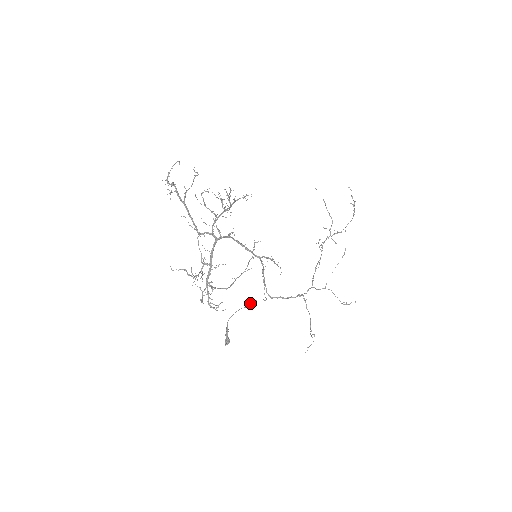
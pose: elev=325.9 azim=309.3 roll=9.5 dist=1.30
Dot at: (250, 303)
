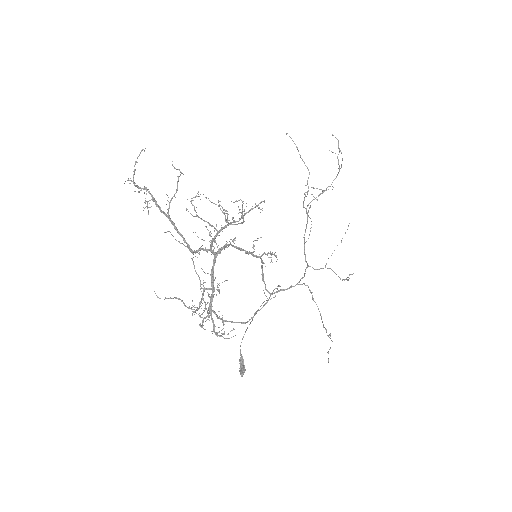
Dot at: (255, 312)
